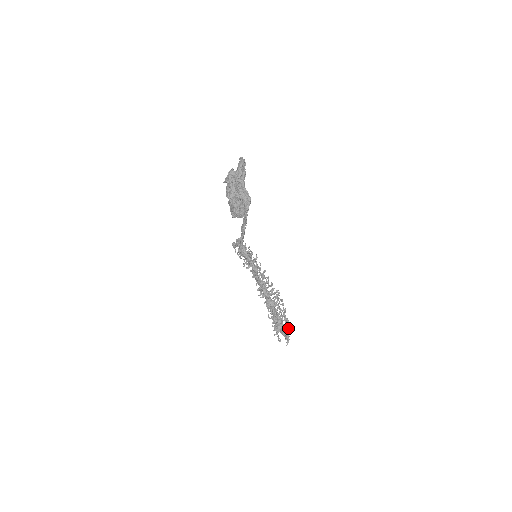
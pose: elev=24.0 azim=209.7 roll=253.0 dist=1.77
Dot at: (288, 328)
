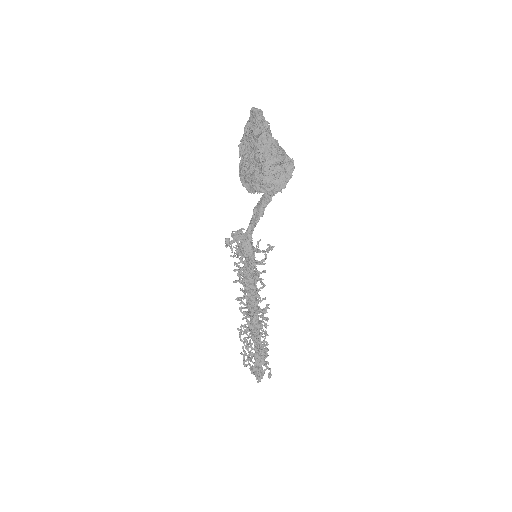
Dot at: (266, 357)
